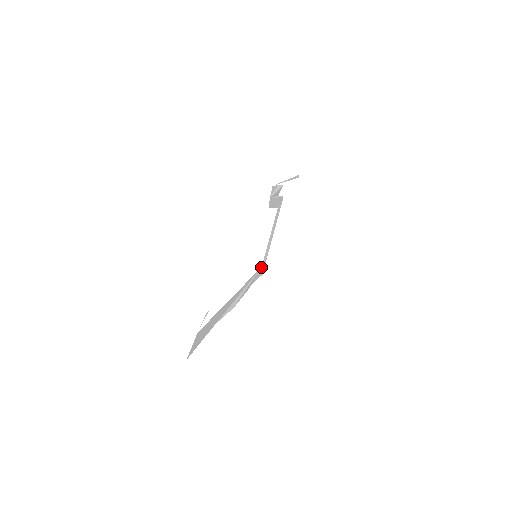
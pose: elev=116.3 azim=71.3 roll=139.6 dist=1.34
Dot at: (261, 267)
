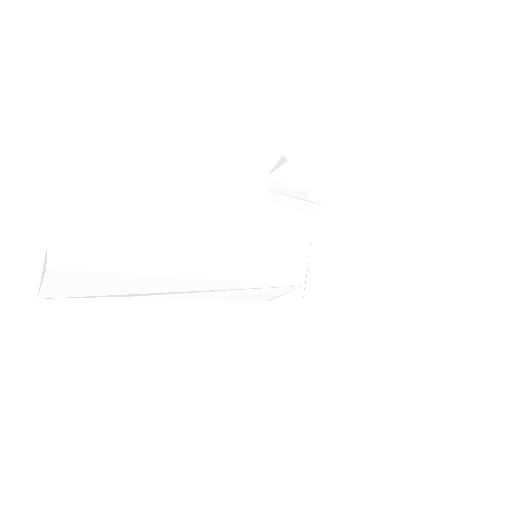
Dot at: (301, 286)
